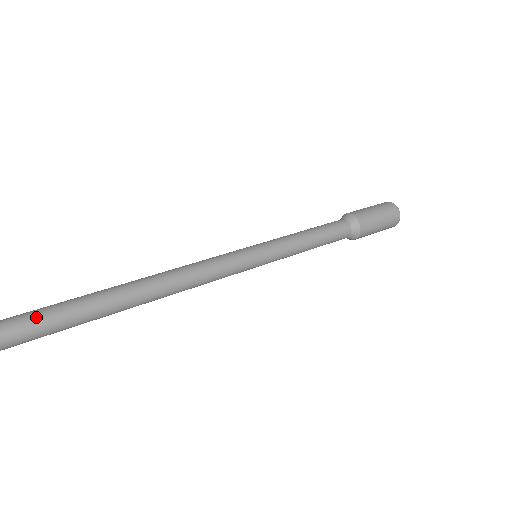
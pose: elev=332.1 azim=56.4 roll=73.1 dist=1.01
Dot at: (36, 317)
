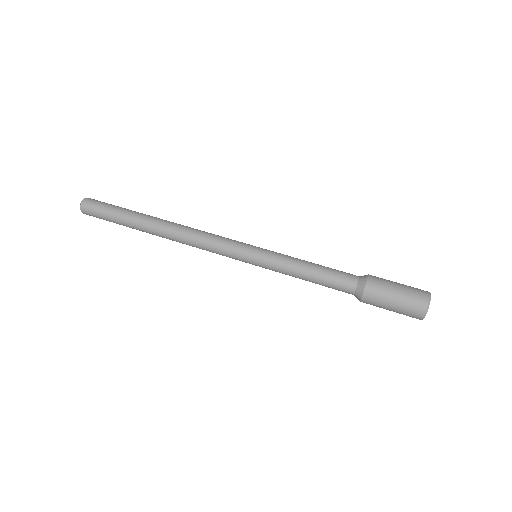
Dot at: (103, 215)
